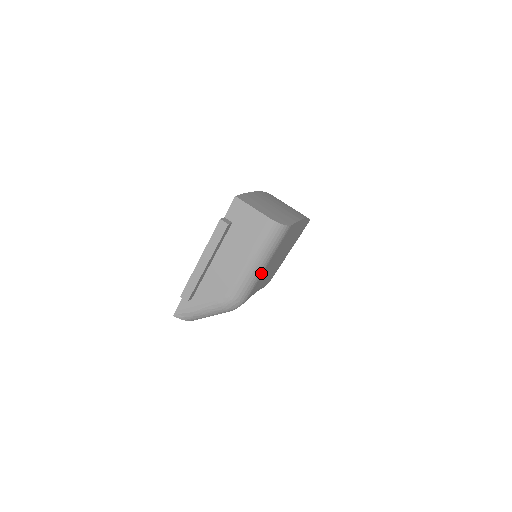
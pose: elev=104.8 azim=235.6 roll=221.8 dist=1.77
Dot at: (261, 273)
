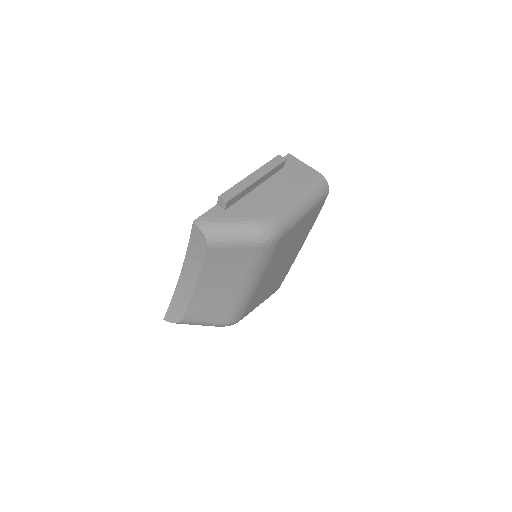
Dot at: (300, 218)
